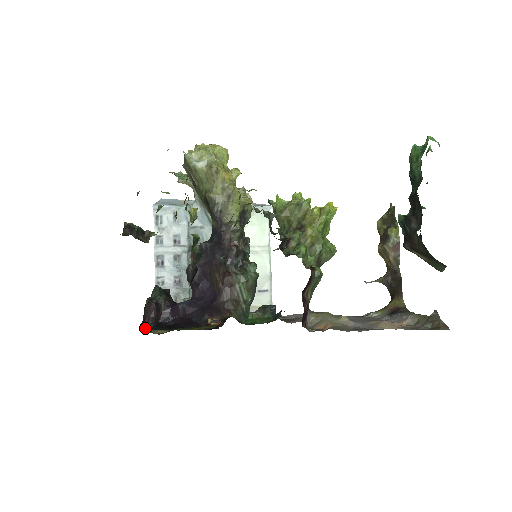
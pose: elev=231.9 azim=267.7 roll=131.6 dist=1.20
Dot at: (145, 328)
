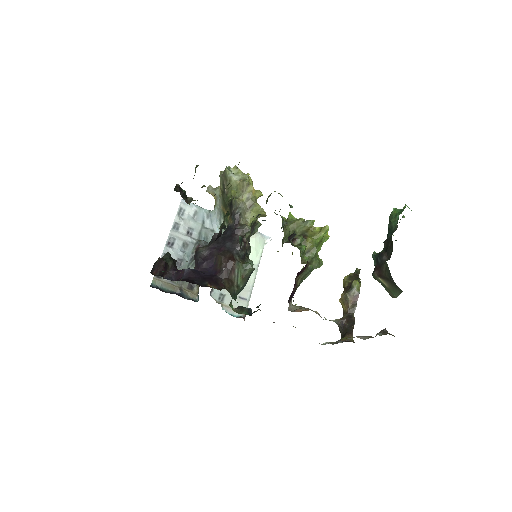
Dot at: occluded
